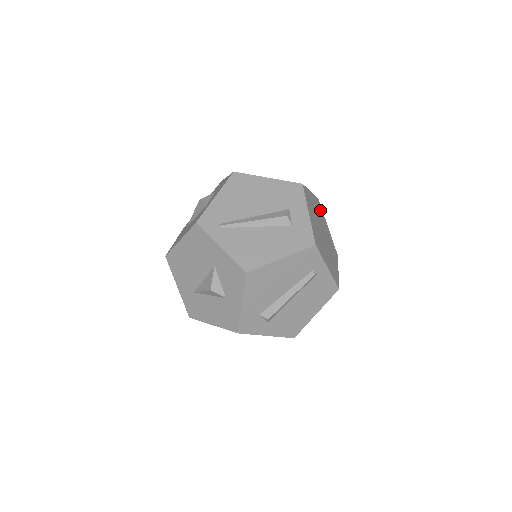
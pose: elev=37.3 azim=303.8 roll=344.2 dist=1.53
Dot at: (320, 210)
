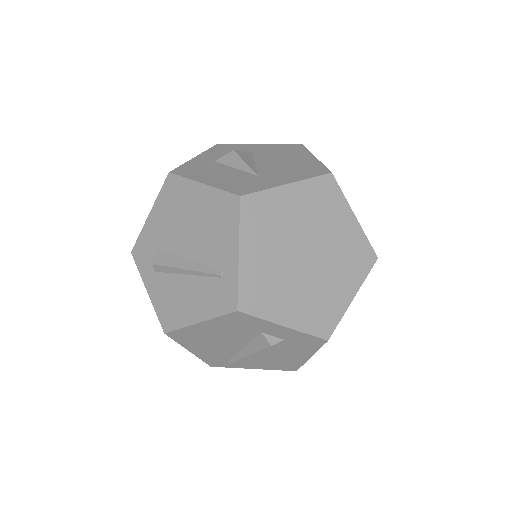
Dot at: (263, 213)
